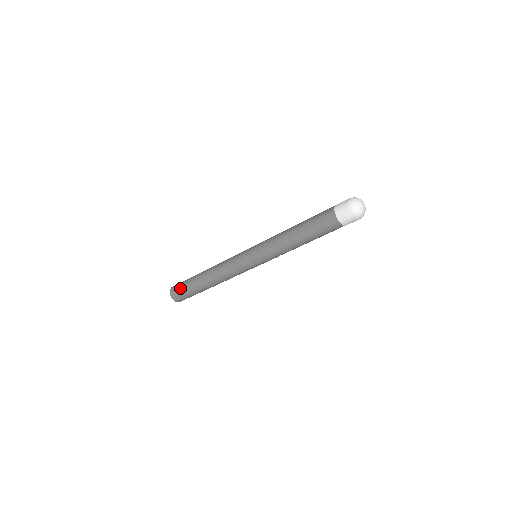
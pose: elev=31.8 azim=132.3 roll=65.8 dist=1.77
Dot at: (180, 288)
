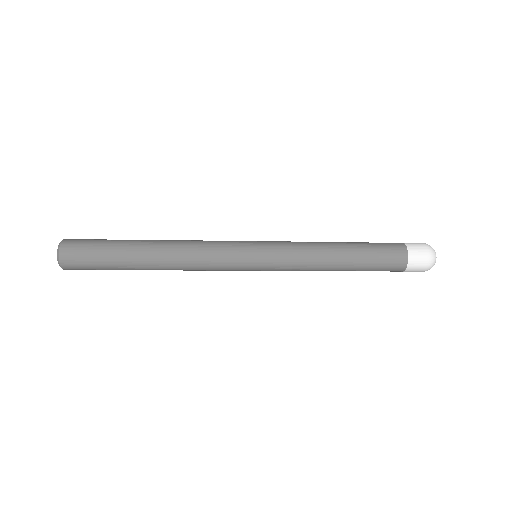
Dot at: (91, 268)
